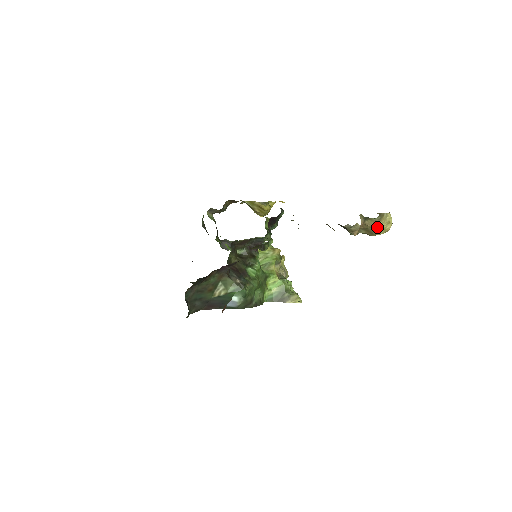
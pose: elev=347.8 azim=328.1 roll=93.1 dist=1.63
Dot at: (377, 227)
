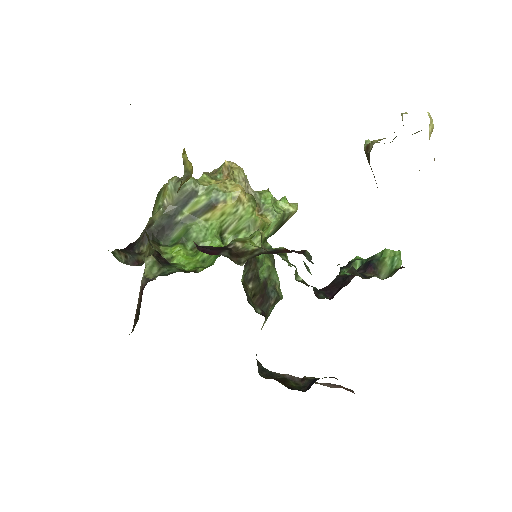
Dot at: occluded
